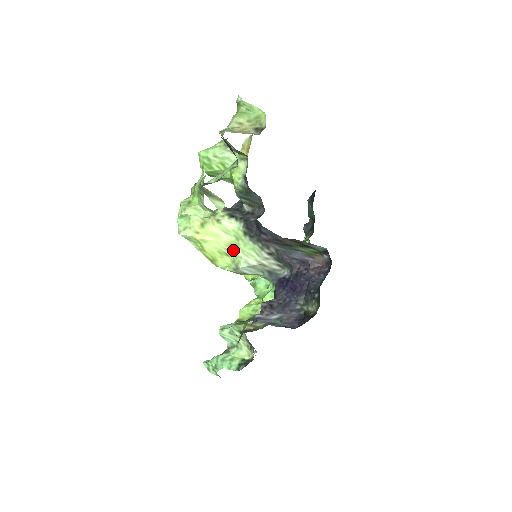
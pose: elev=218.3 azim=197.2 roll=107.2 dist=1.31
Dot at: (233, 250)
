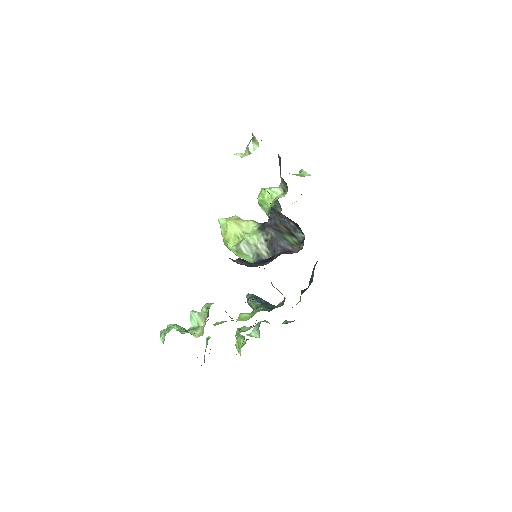
Dot at: (244, 235)
